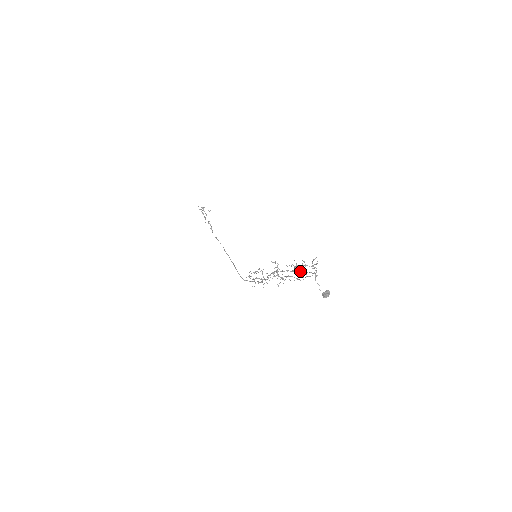
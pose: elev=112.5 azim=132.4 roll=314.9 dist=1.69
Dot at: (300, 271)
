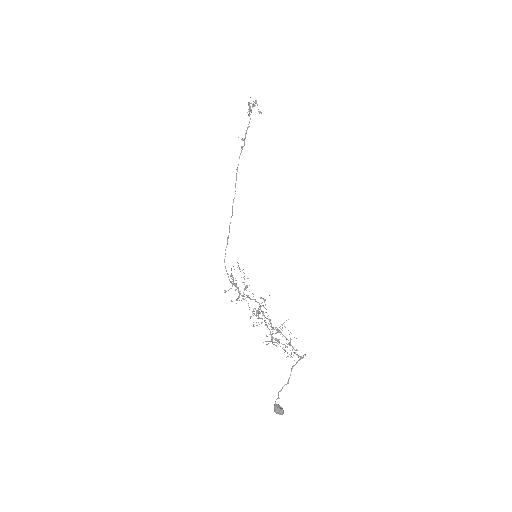
Dot at: occluded
